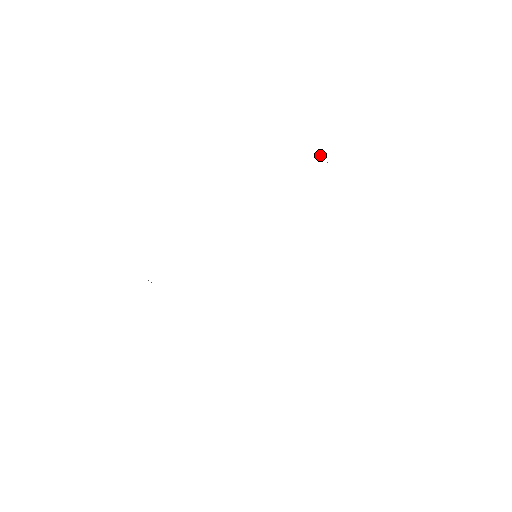
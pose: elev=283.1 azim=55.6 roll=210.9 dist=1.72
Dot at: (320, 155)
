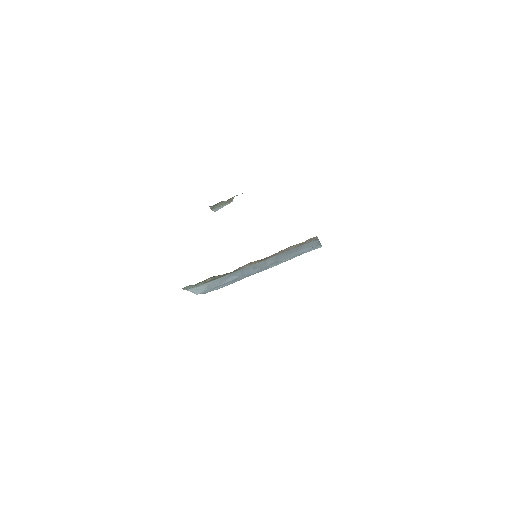
Dot at: (220, 207)
